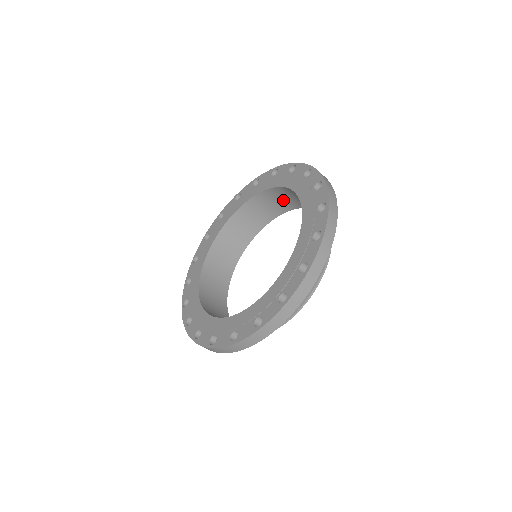
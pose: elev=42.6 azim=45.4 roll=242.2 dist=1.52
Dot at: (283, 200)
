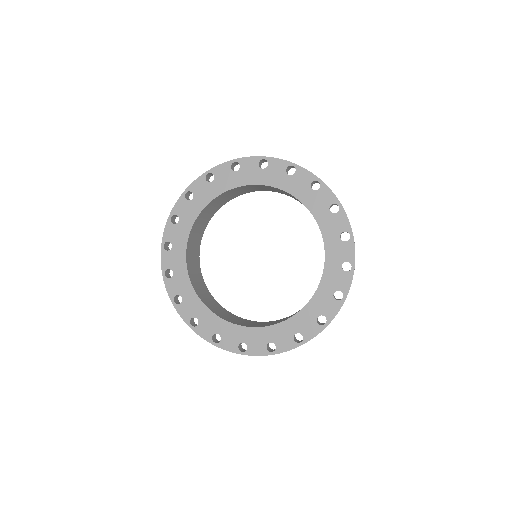
Dot at: occluded
